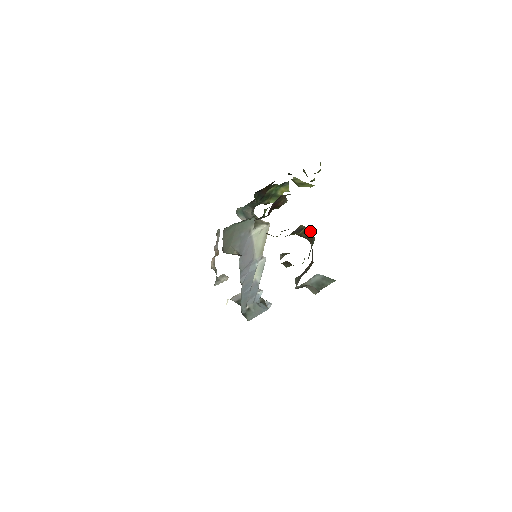
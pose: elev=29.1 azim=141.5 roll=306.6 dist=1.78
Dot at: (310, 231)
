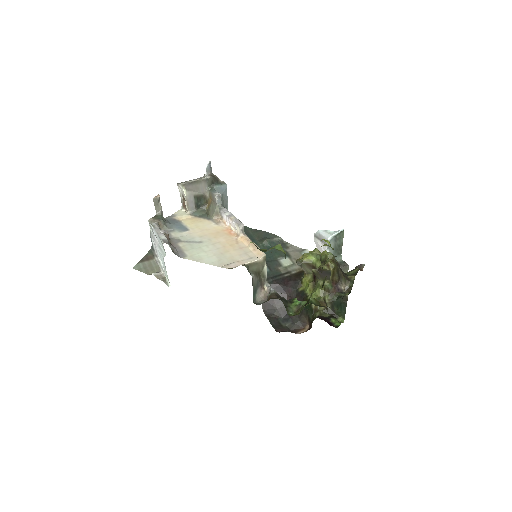
Dot at: (335, 267)
